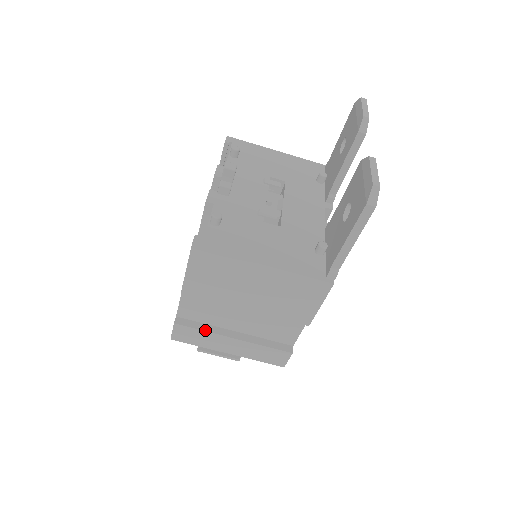
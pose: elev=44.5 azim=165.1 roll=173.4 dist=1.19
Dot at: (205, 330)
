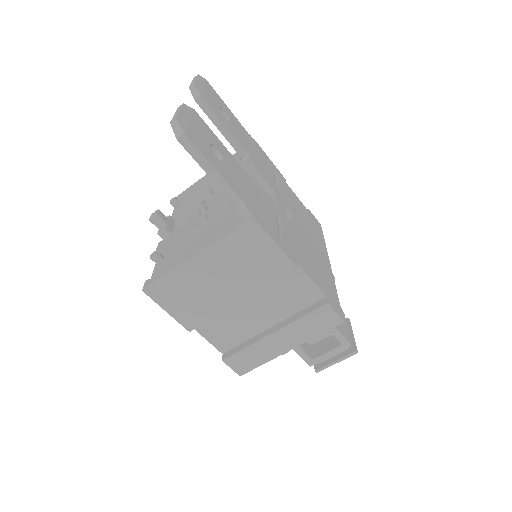
Dot at: (247, 346)
